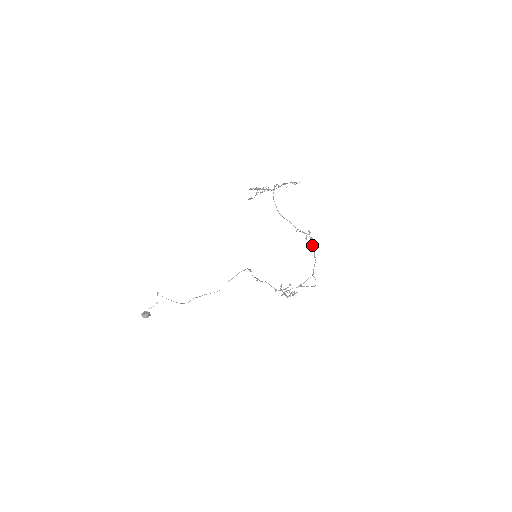
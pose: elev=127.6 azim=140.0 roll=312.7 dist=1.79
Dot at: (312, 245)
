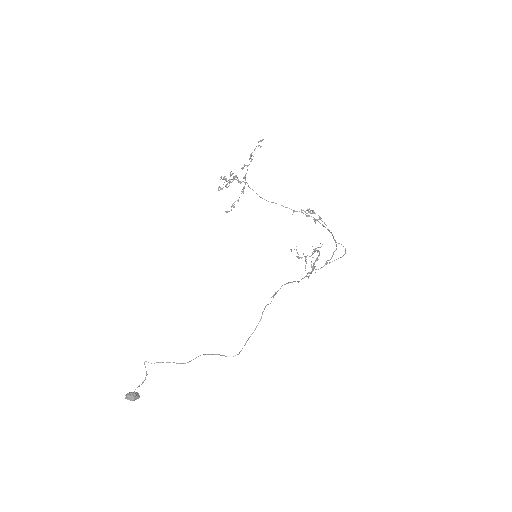
Dot at: (318, 219)
